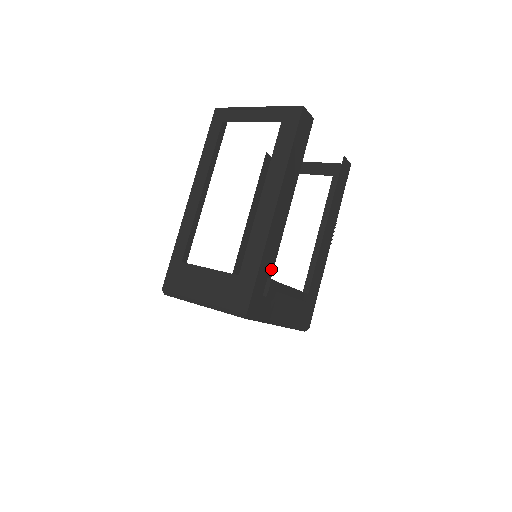
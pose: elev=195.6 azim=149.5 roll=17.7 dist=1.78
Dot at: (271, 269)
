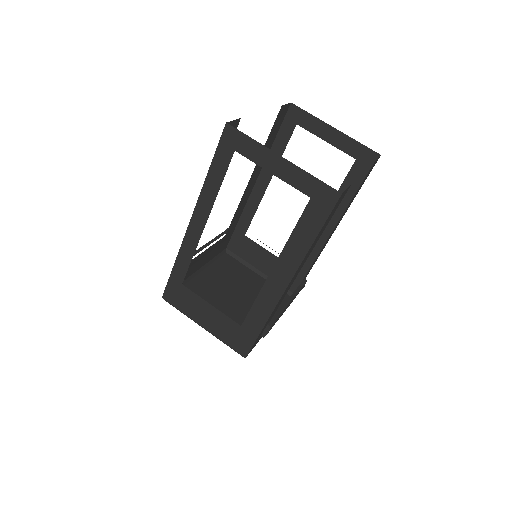
Dot at: occluded
